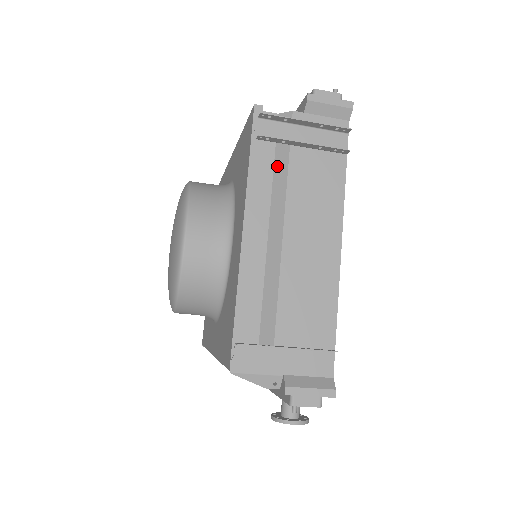
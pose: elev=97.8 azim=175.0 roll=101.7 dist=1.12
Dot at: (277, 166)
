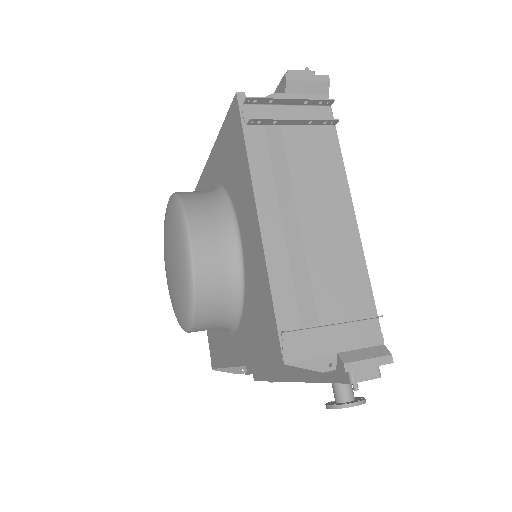
Dot at: (272, 149)
